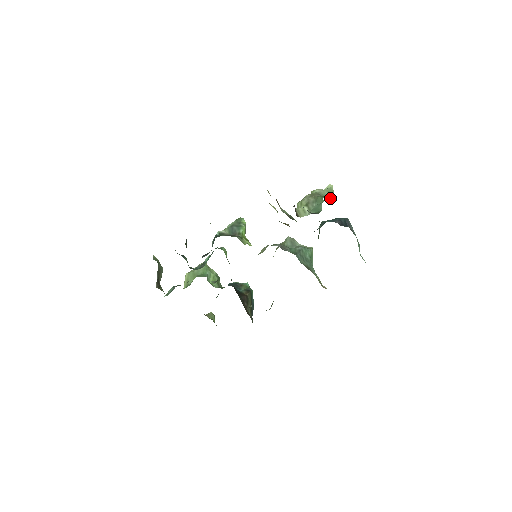
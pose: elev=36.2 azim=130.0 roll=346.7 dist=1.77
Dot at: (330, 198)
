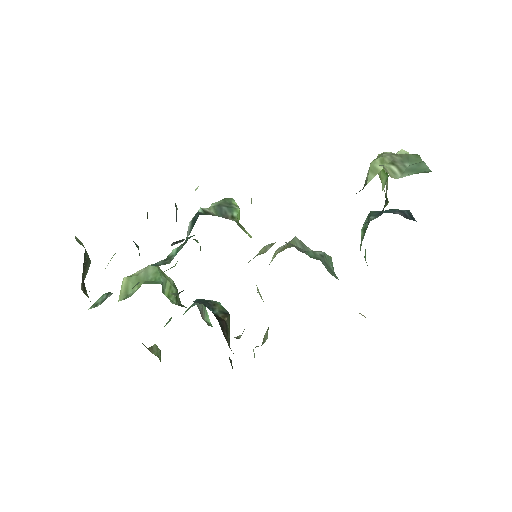
Dot at: occluded
